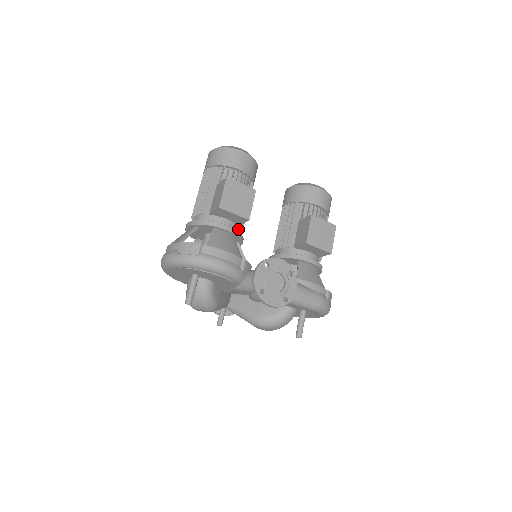
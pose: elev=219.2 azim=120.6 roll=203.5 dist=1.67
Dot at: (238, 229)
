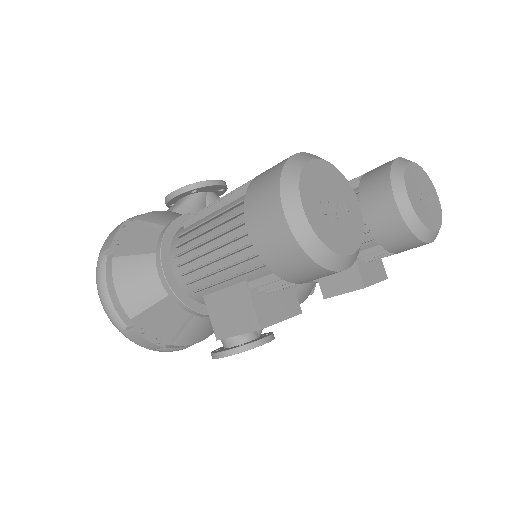
Dot at: occluded
